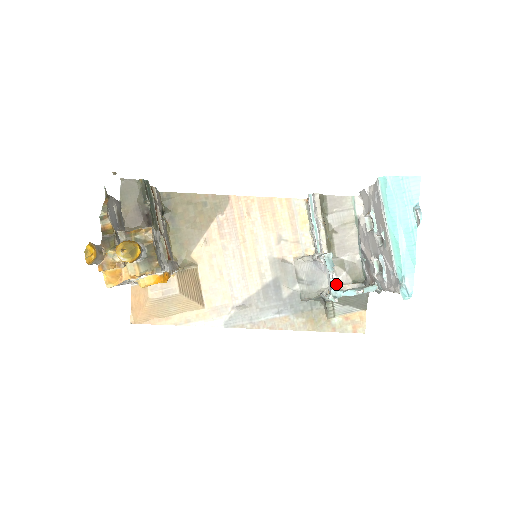
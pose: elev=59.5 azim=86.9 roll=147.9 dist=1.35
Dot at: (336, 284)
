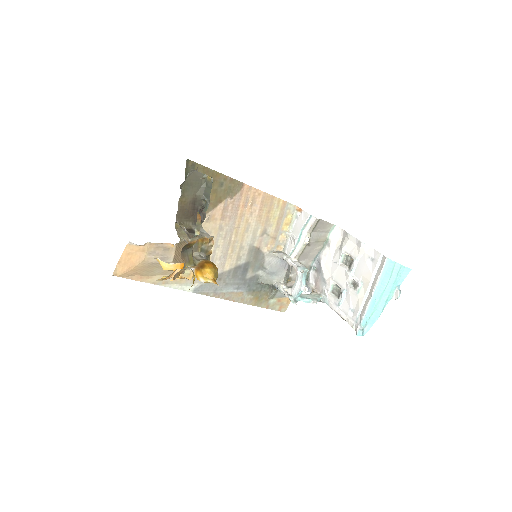
Dot at: (288, 279)
